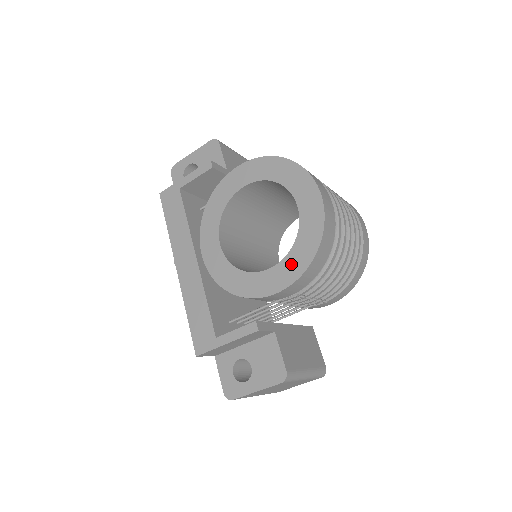
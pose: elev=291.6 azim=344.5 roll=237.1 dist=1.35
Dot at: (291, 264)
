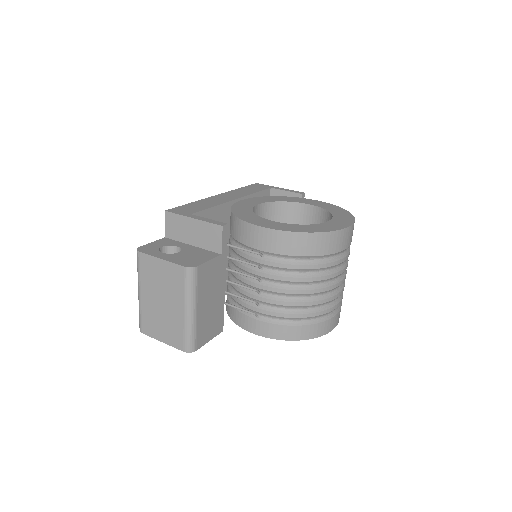
Dot at: (289, 226)
